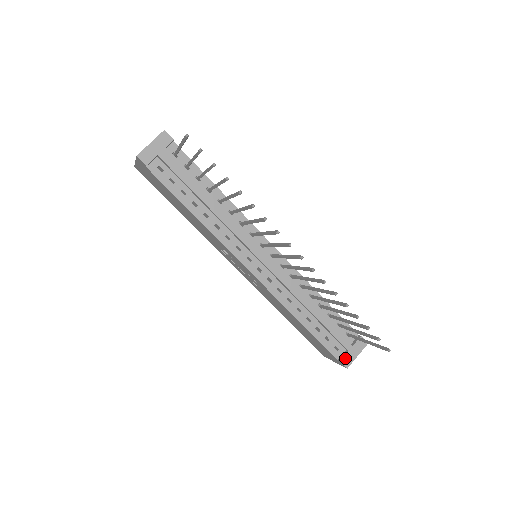
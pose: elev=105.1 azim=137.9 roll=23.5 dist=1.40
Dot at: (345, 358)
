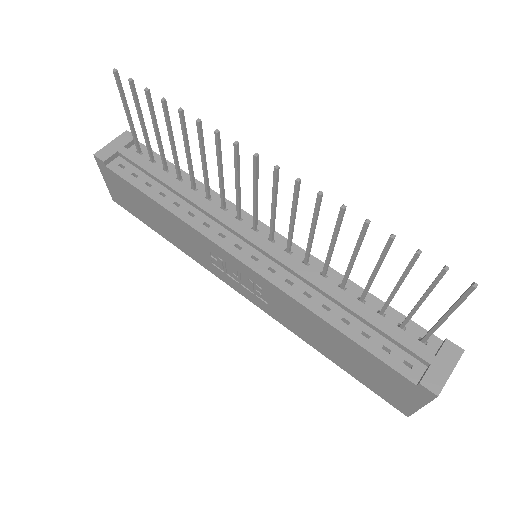
Dot at: (428, 377)
